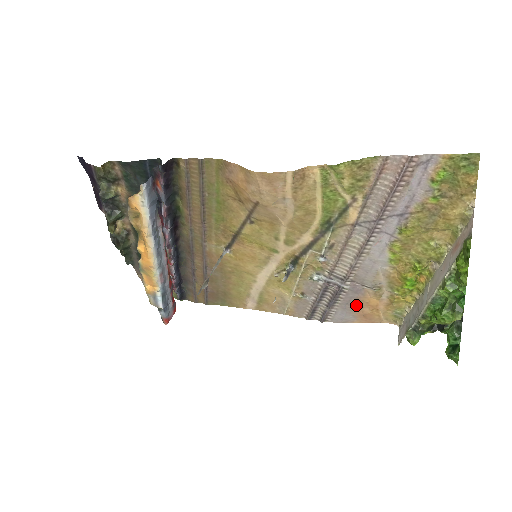
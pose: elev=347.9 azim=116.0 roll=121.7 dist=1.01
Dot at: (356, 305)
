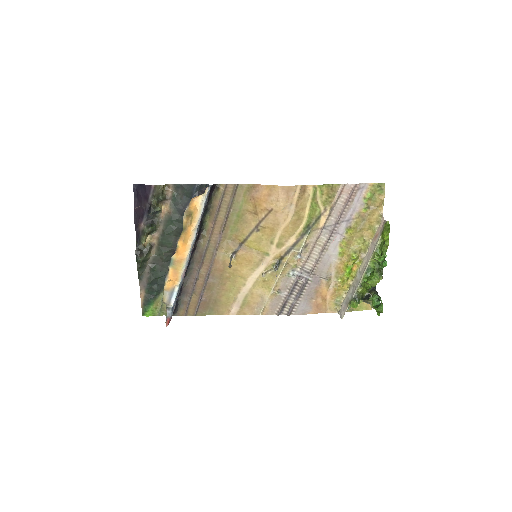
Dot at: (314, 296)
